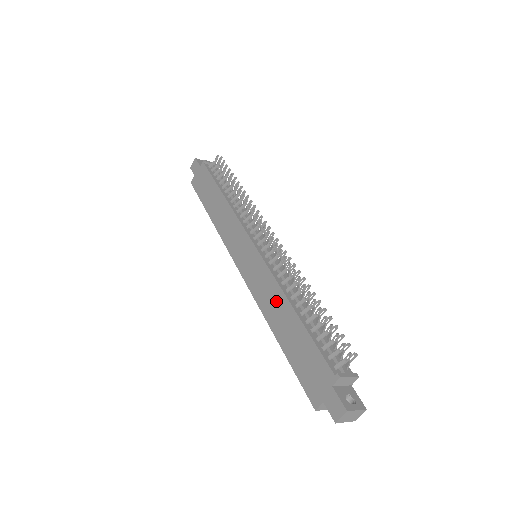
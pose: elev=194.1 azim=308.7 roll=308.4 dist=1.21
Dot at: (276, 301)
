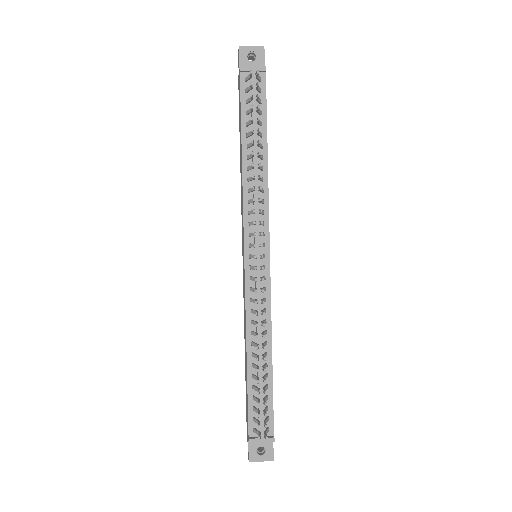
Dot at: (245, 332)
